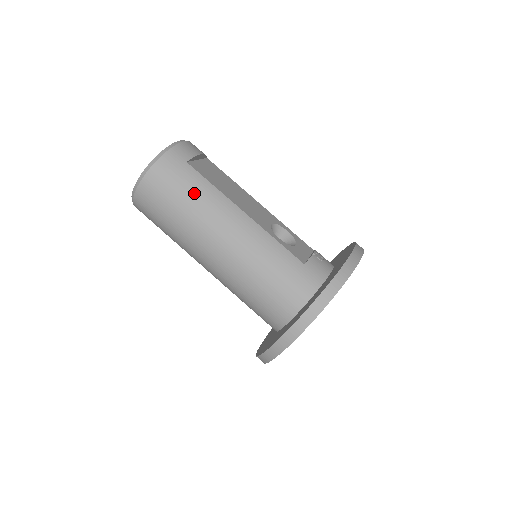
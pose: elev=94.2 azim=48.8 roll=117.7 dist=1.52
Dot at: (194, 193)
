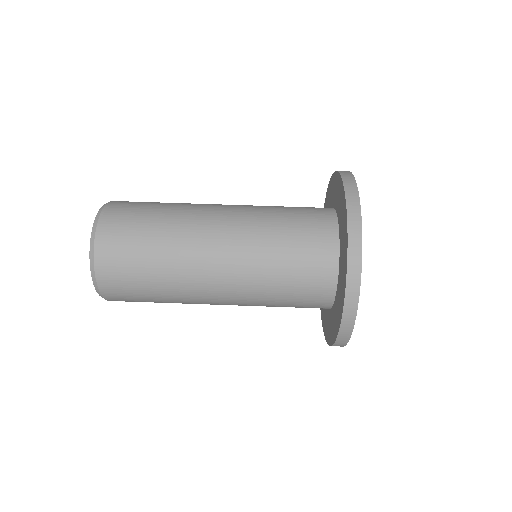
Dot at: occluded
